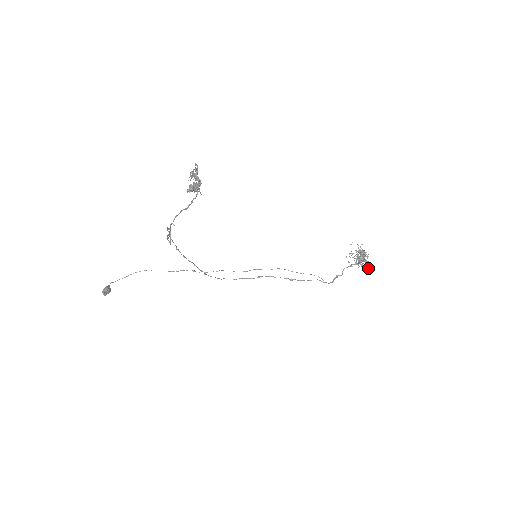
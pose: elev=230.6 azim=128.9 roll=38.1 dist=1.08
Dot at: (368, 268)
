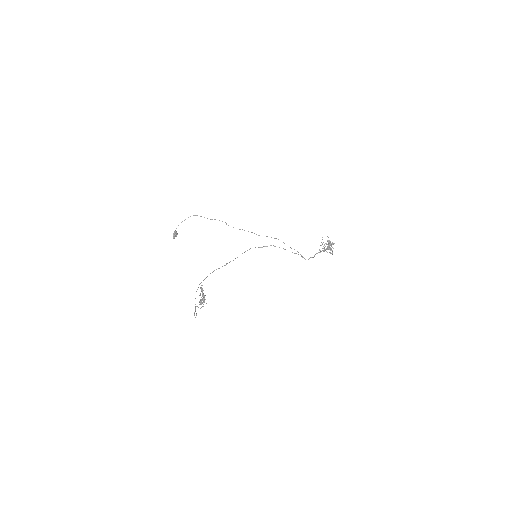
Dot at: (332, 253)
